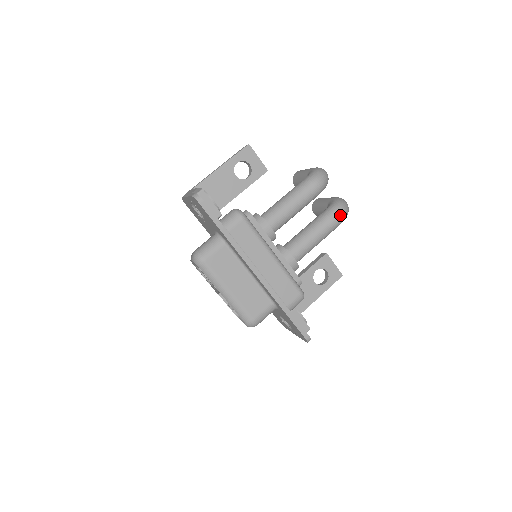
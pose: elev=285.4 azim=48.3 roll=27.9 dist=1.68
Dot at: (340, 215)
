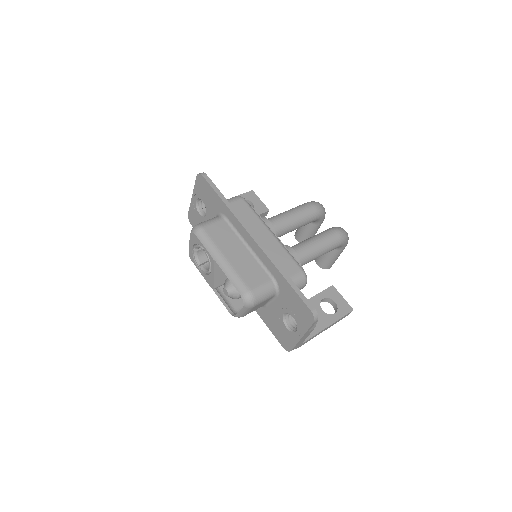
Dot at: (339, 231)
